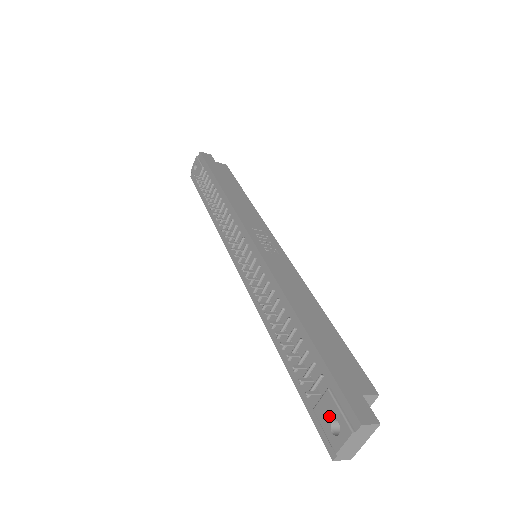
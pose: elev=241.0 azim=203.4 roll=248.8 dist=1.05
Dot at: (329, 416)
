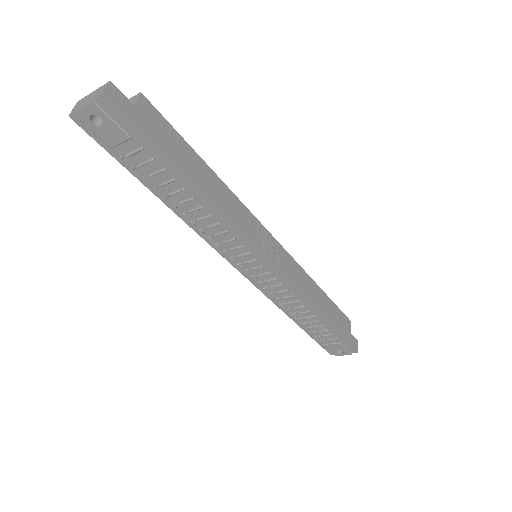
Dot at: (337, 349)
